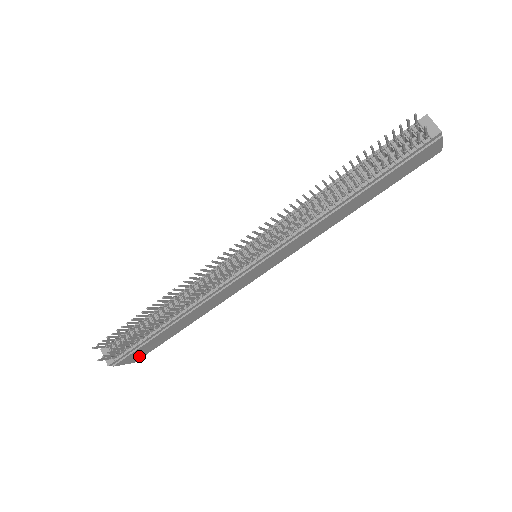
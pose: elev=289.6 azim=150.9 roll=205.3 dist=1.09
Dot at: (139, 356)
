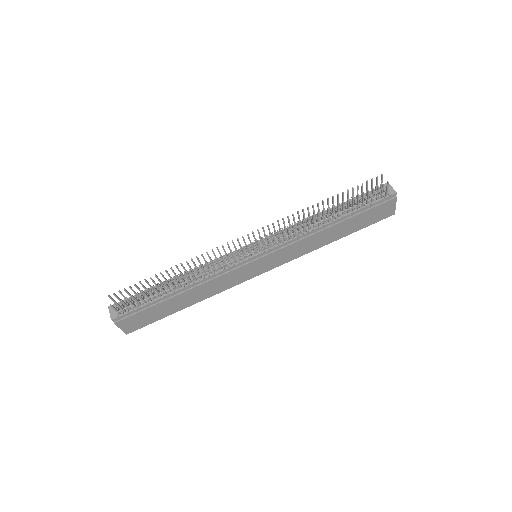
Dot at: (135, 326)
